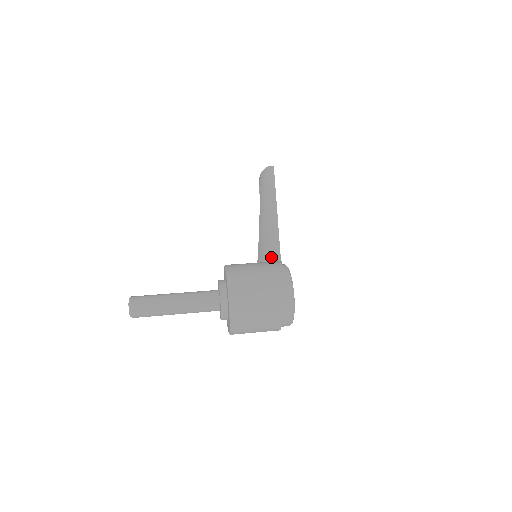
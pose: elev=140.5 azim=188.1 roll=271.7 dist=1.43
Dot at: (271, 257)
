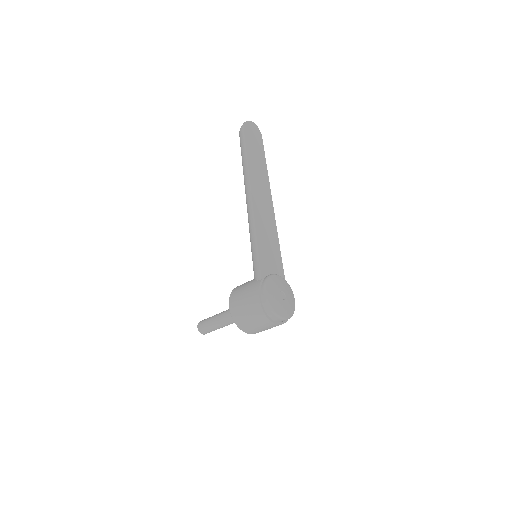
Dot at: (256, 275)
